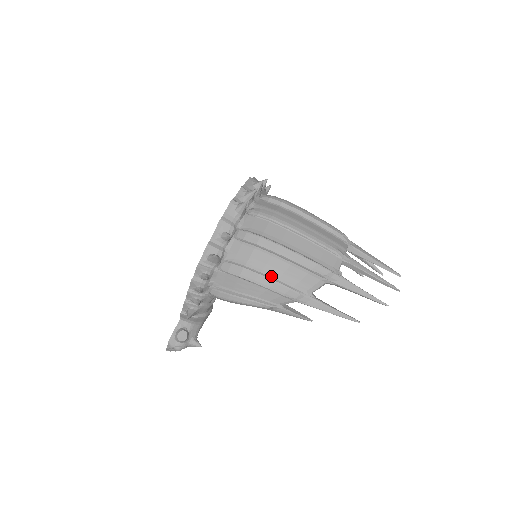
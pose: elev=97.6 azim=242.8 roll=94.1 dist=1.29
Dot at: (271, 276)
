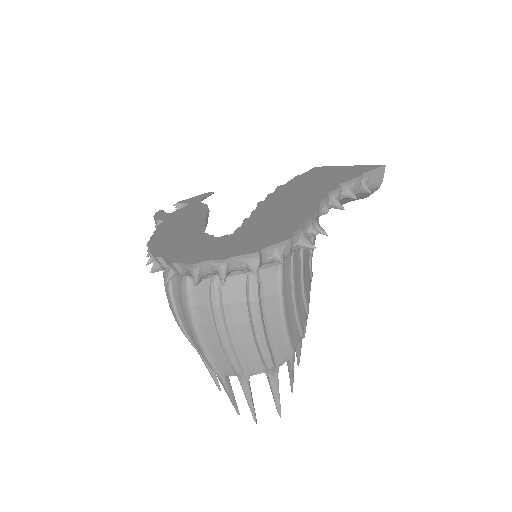
Dot at: (181, 321)
